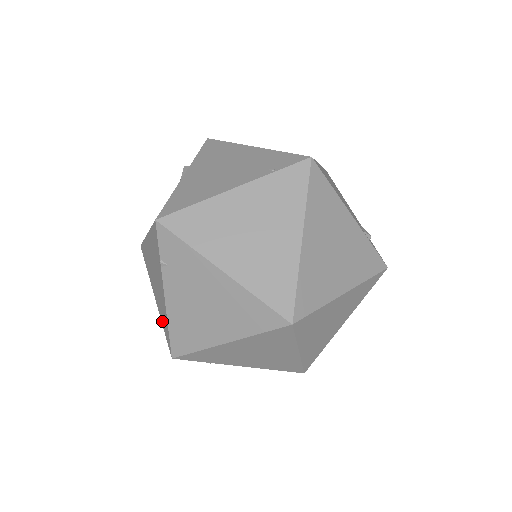
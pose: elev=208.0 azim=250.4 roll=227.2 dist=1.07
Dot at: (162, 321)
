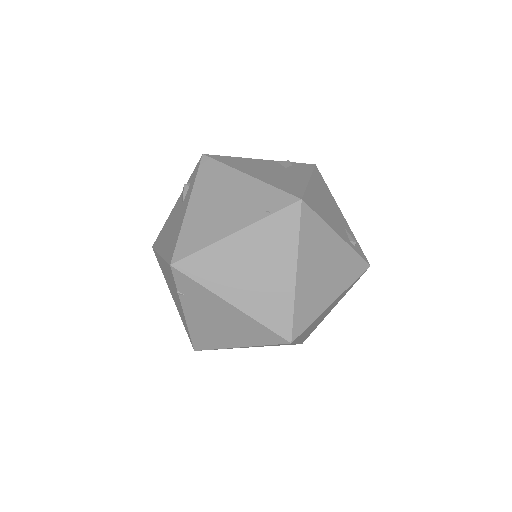
Dot at: (182, 320)
